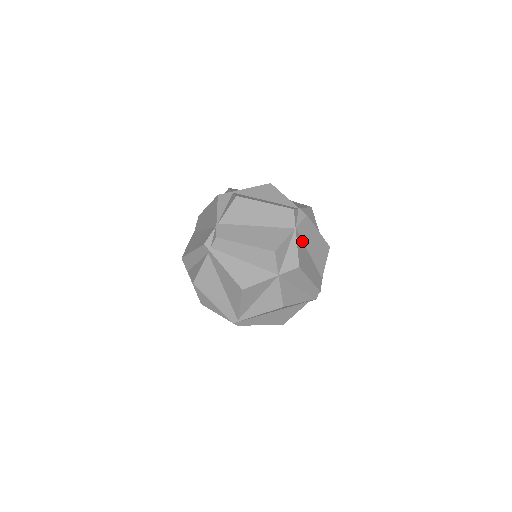
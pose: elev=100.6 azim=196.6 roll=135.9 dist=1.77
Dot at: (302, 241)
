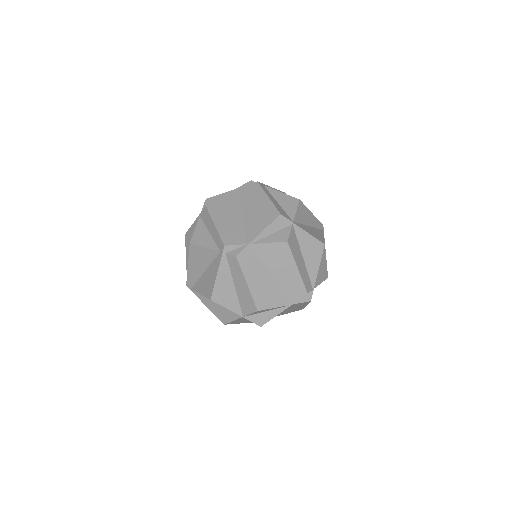
Dot at: (287, 308)
